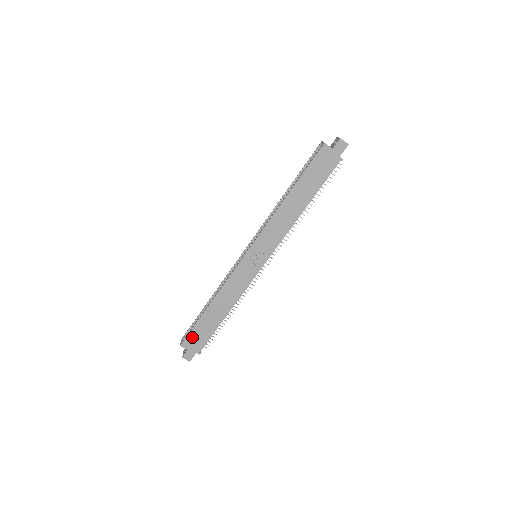
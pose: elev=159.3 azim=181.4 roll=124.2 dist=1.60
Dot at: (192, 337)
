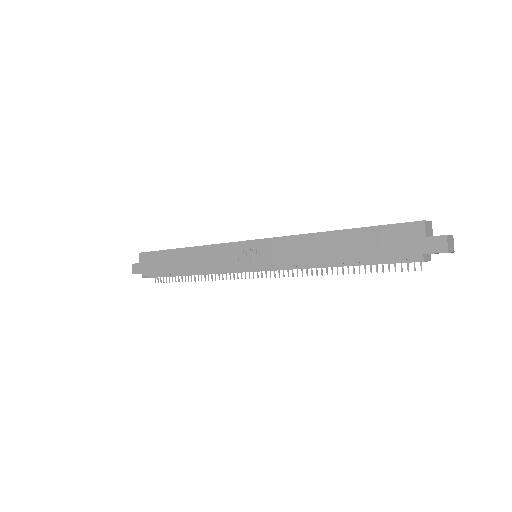
Dot at: (151, 257)
